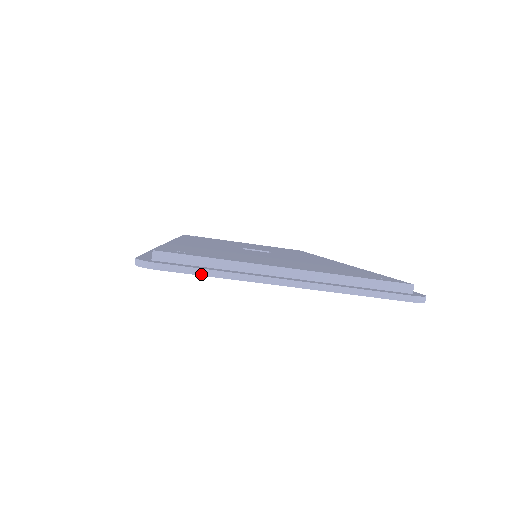
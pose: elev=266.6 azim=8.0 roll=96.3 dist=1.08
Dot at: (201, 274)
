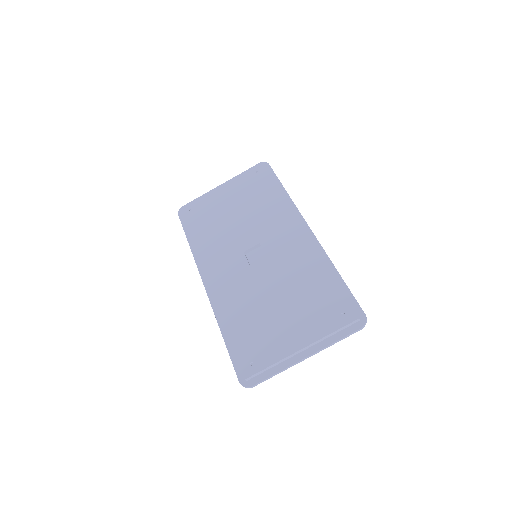
Dot at: occluded
